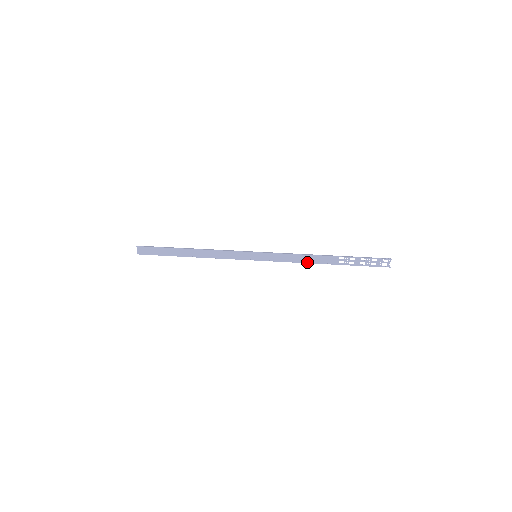
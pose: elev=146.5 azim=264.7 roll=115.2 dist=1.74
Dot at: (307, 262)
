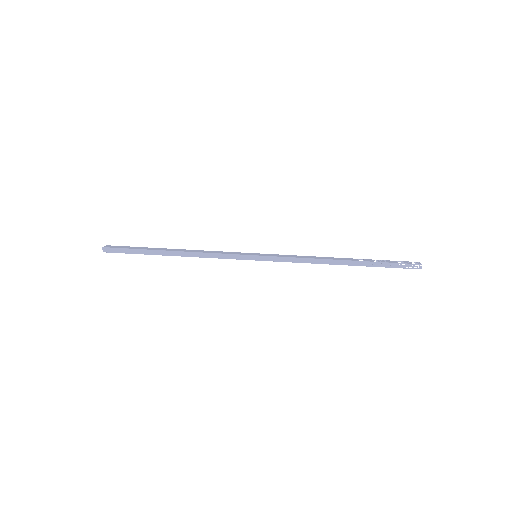
Dot at: occluded
